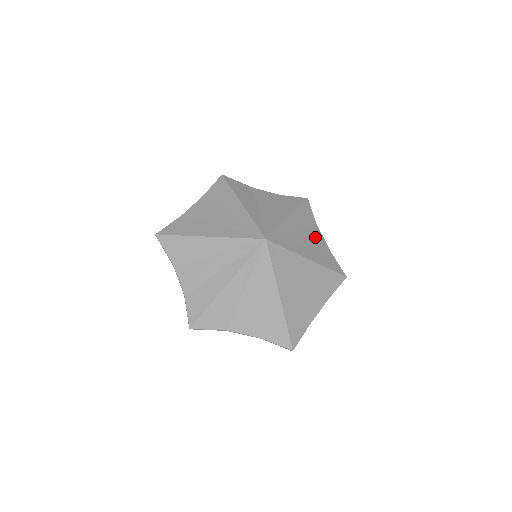
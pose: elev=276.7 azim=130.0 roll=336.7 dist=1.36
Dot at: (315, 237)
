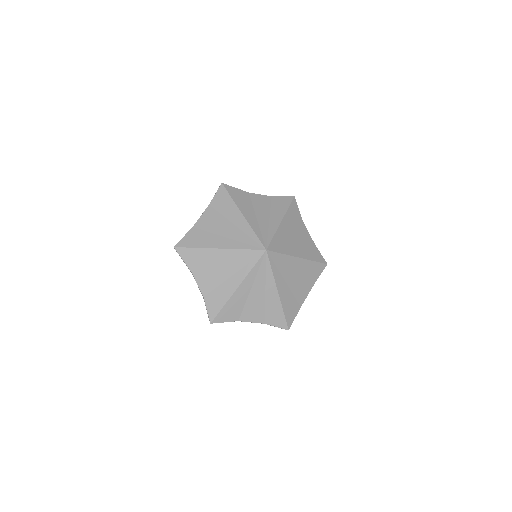
Dot at: (302, 234)
